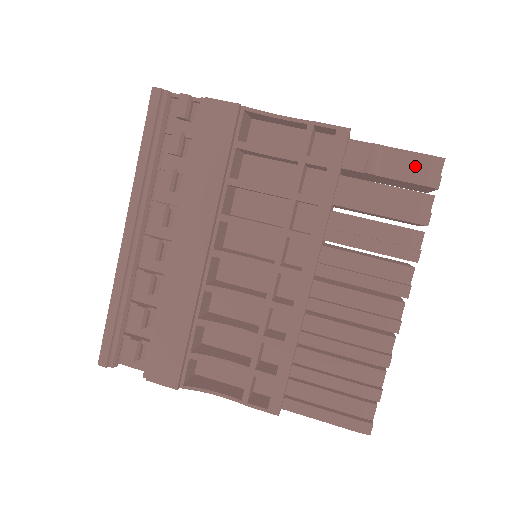
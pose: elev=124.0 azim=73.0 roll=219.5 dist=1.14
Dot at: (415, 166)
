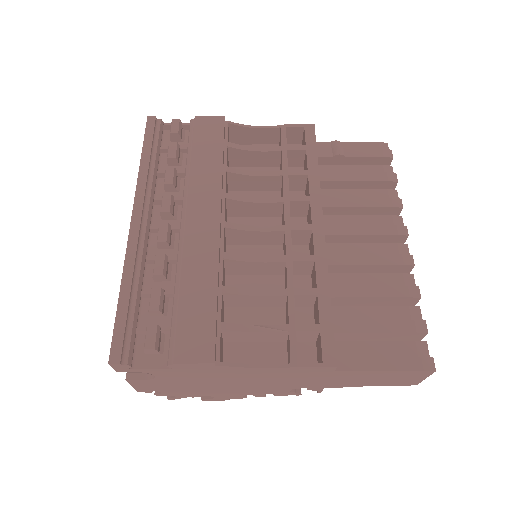
Dot at: occluded
